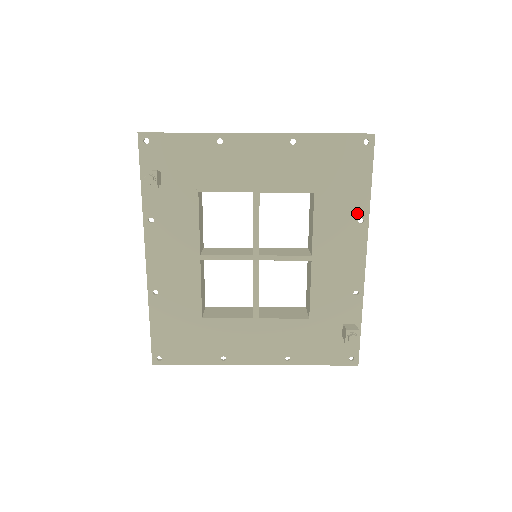
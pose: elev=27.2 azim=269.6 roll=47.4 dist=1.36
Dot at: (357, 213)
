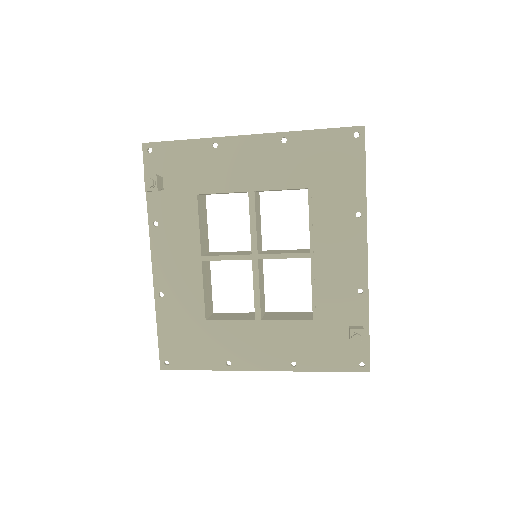
Dot at: (354, 207)
